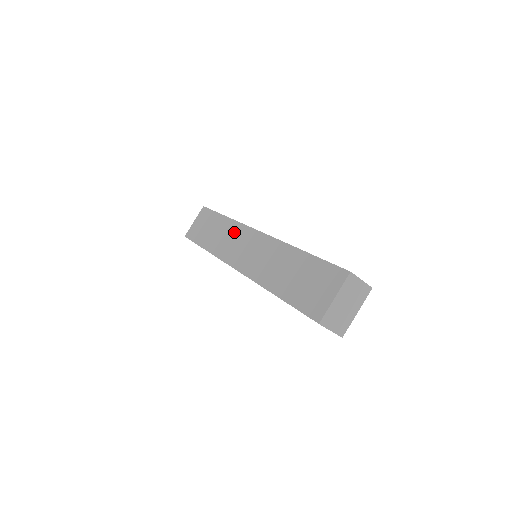
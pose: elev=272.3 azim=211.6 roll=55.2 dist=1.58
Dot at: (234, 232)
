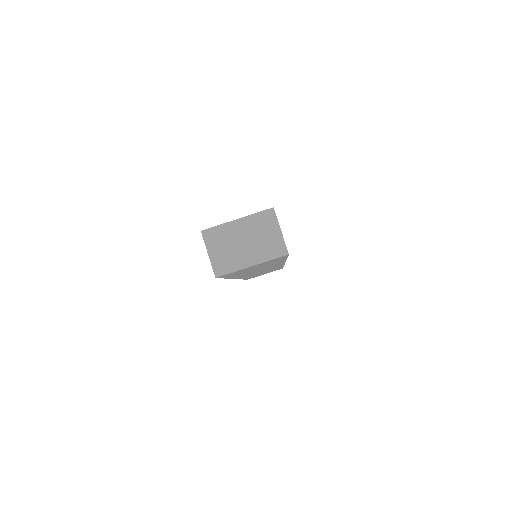
Dot at: occluded
